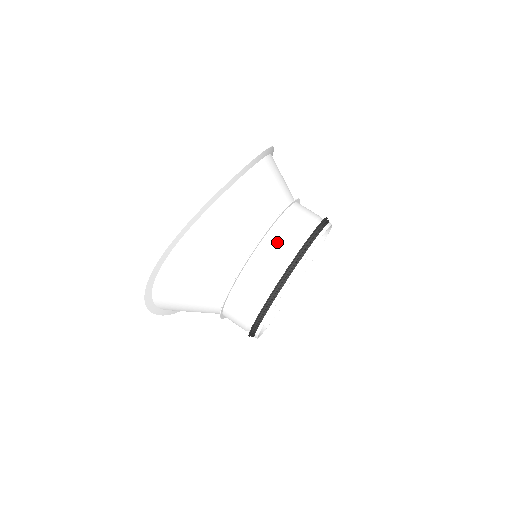
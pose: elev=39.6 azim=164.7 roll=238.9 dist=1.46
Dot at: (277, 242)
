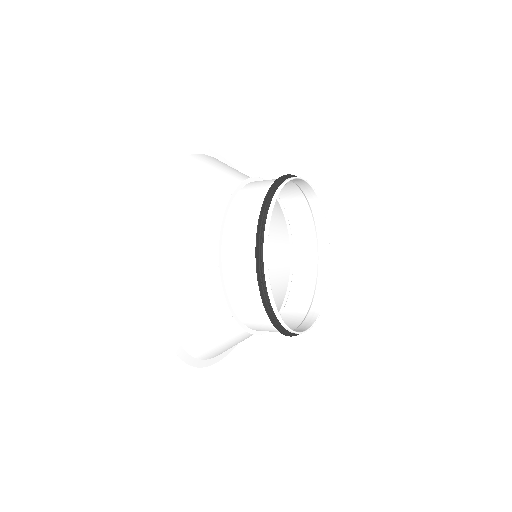
Dot at: (241, 300)
